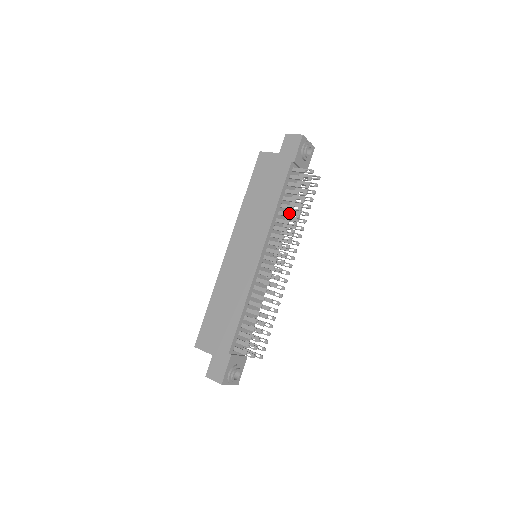
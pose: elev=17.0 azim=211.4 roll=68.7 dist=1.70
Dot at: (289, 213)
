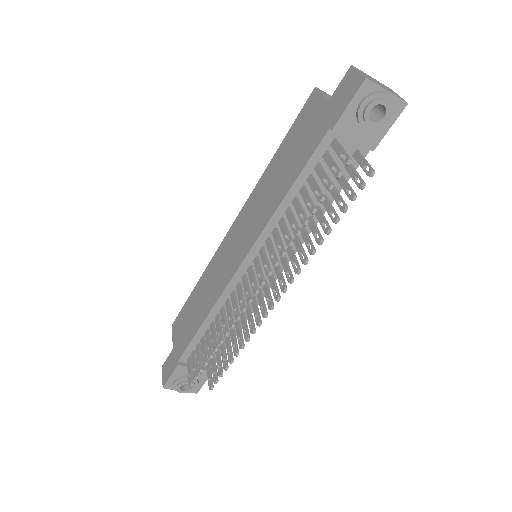
Dot at: (292, 220)
